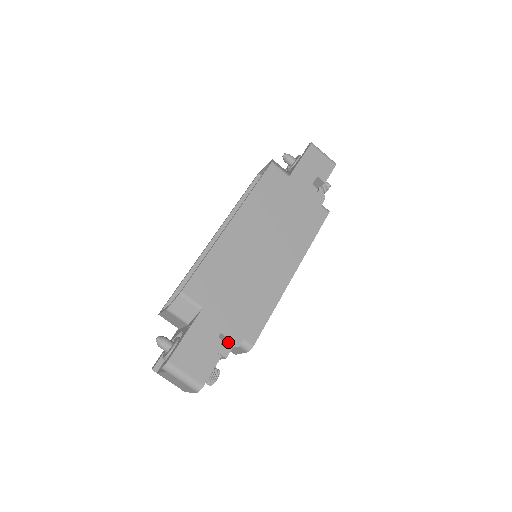
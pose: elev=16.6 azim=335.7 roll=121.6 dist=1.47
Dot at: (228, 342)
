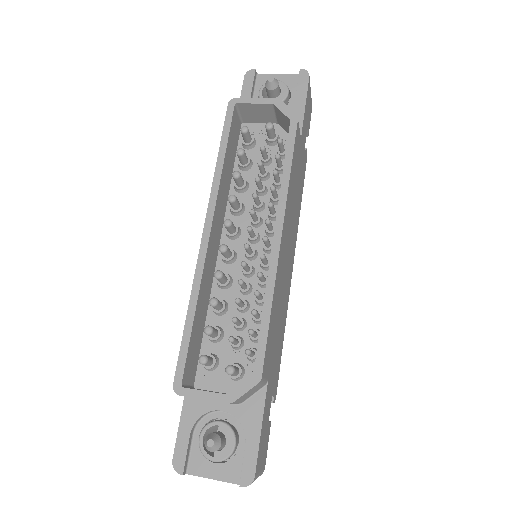
Dot at: (273, 401)
